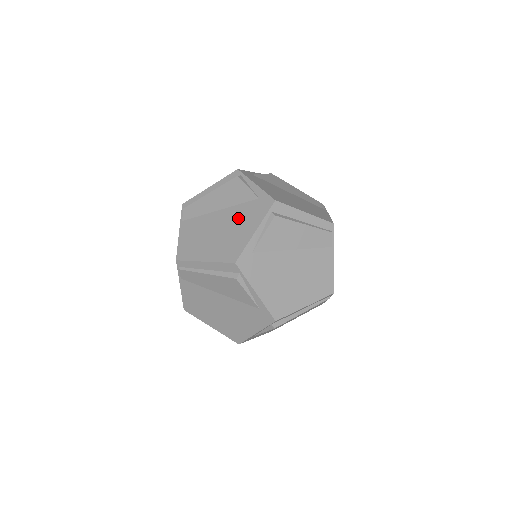
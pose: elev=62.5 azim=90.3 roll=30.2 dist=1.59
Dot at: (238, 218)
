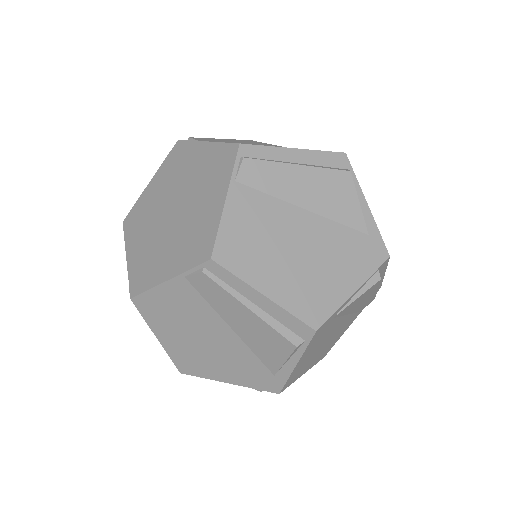
Dot at: (334, 249)
